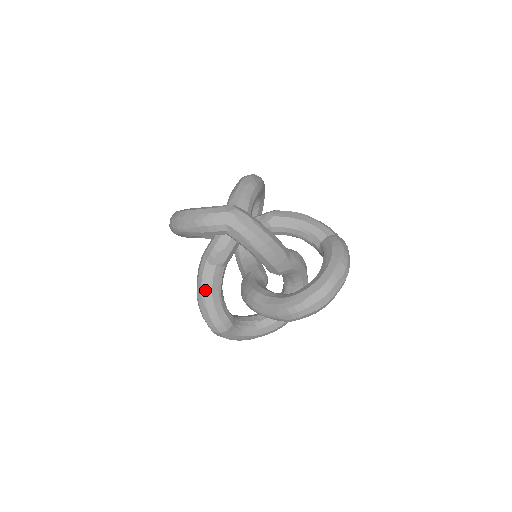
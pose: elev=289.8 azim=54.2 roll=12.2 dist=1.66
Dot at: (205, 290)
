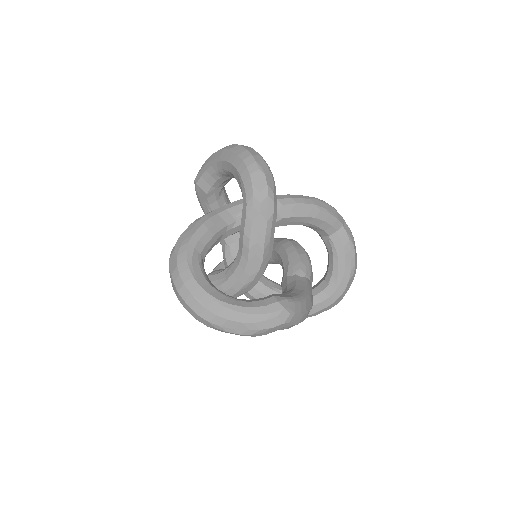
Dot at: occluded
